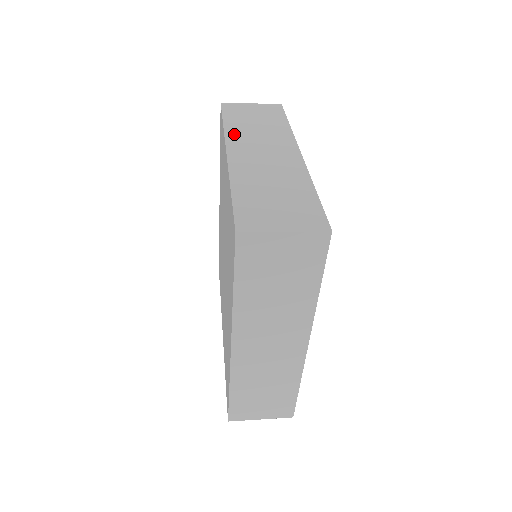
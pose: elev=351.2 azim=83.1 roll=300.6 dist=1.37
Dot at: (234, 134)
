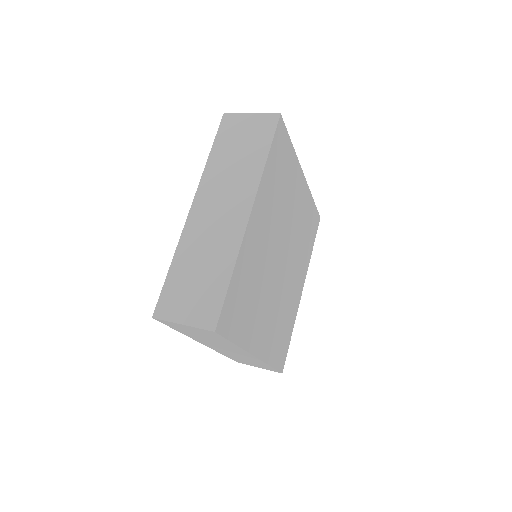
Dot at: (209, 176)
